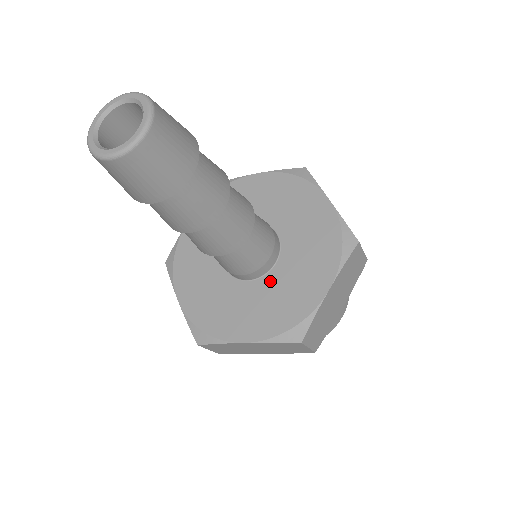
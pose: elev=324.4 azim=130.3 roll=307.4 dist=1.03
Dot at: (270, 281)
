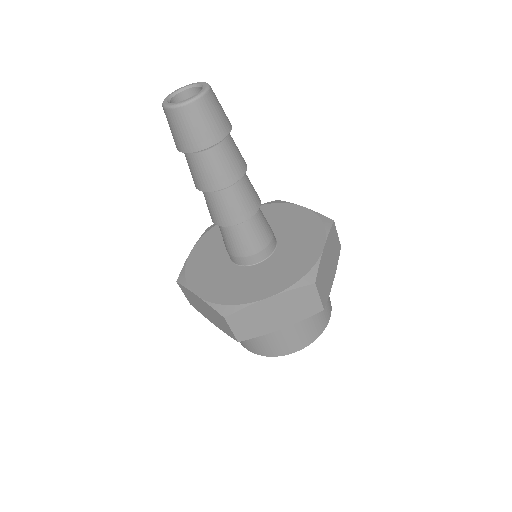
Dot at: (275, 258)
